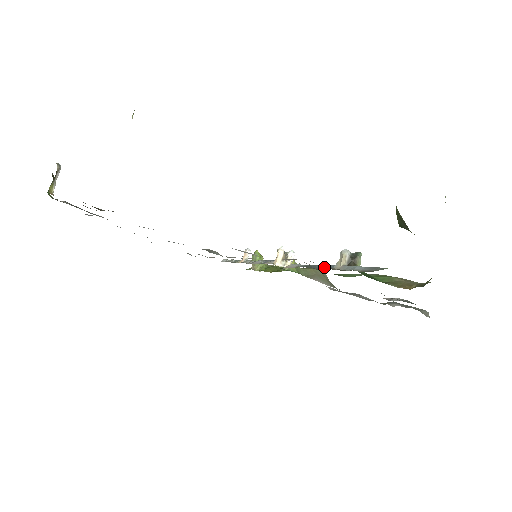
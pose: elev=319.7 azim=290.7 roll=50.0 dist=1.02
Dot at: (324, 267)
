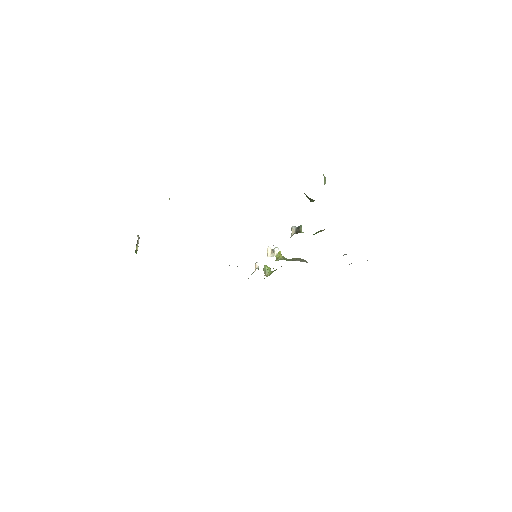
Dot at: occluded
